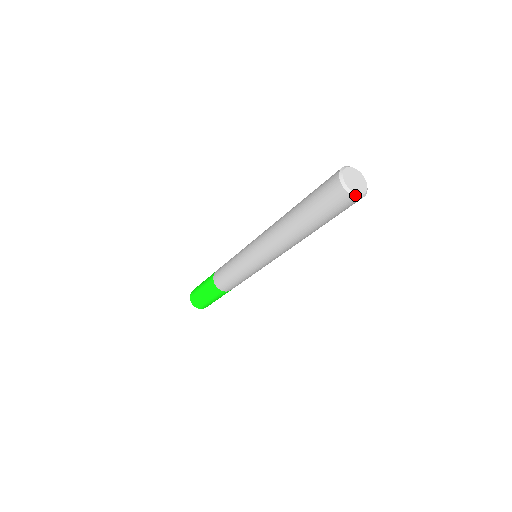
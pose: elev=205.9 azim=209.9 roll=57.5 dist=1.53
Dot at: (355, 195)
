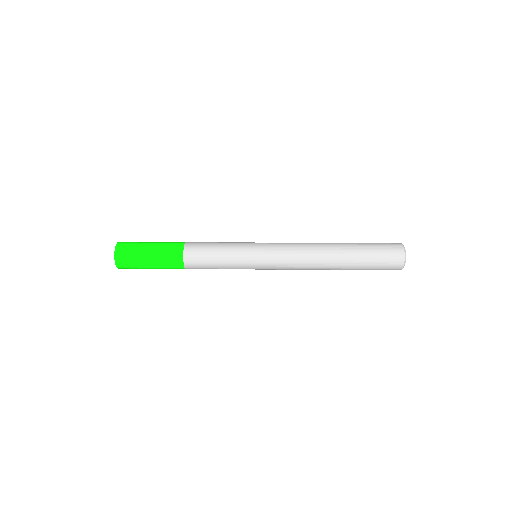
Dot at: occluded
